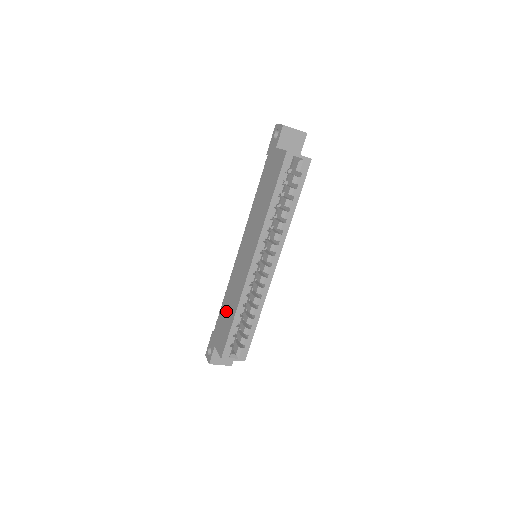
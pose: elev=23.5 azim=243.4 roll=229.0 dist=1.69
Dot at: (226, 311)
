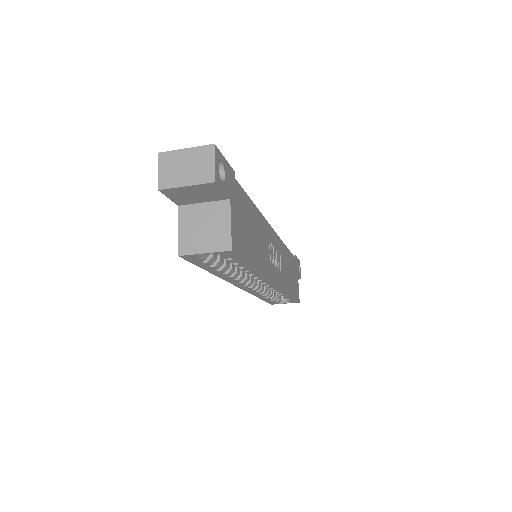
Dot at: occluded
